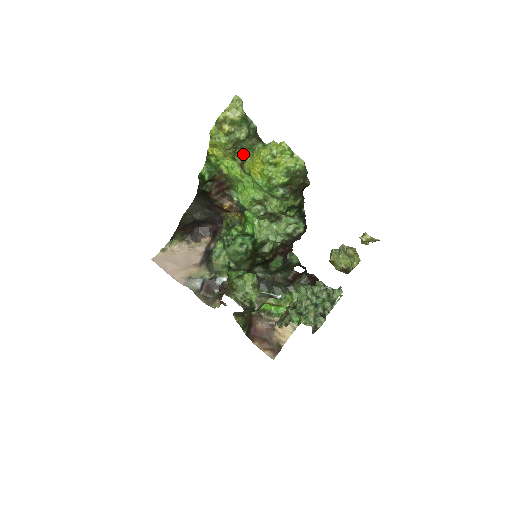
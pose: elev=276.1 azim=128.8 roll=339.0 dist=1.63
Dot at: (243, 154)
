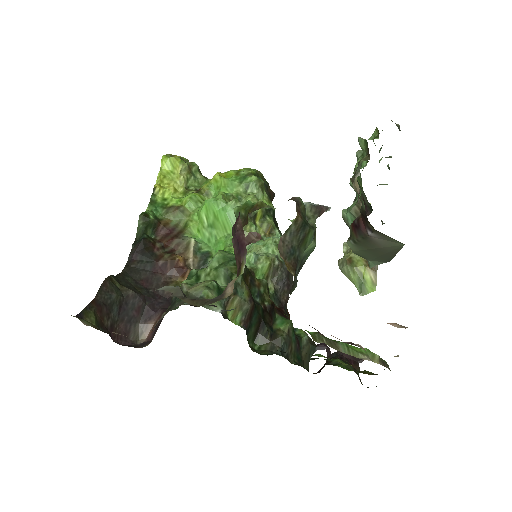
Dot at: (196, 188)
